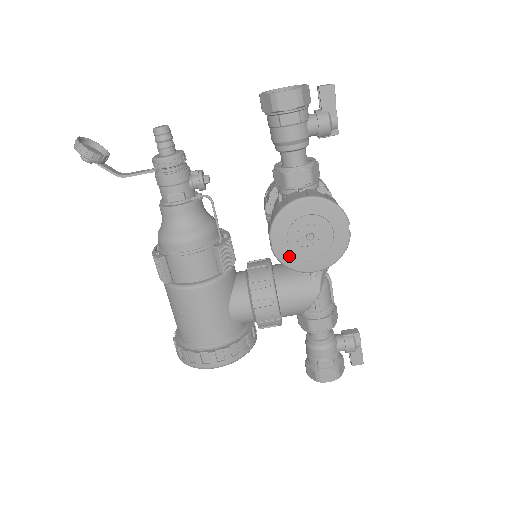
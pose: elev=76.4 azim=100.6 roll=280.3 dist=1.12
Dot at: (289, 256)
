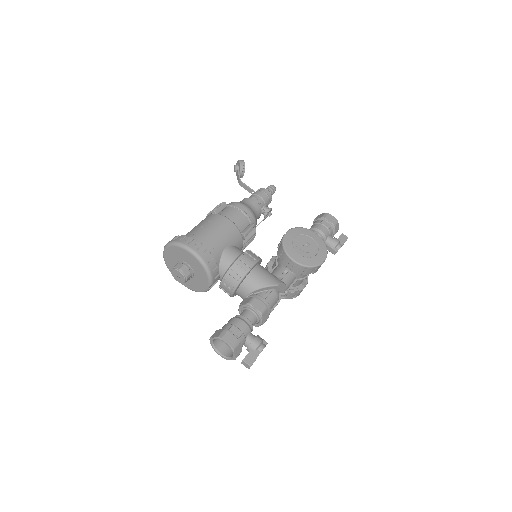
Dot at: (289, 243)
